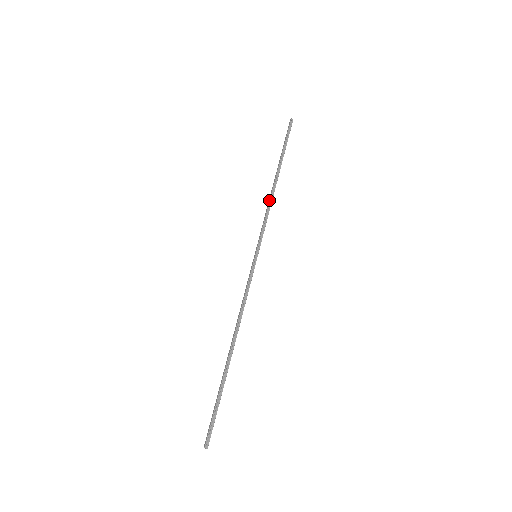
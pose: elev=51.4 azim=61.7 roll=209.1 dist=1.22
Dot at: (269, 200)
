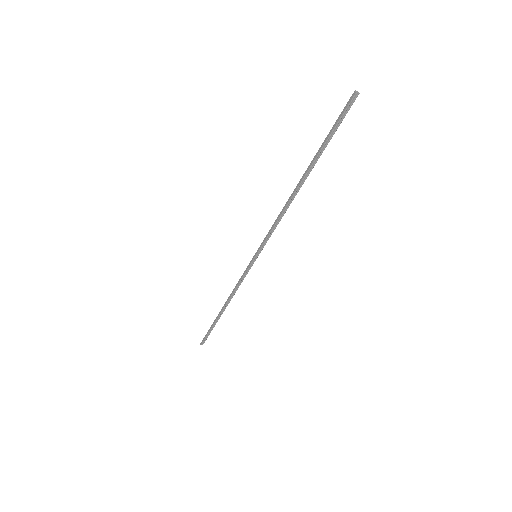
Dot at: (283, 210)
